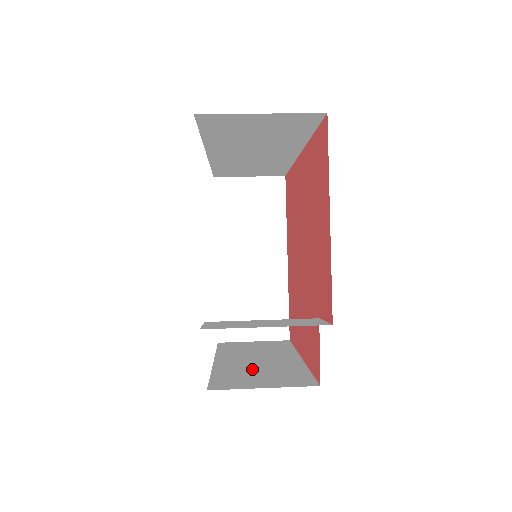
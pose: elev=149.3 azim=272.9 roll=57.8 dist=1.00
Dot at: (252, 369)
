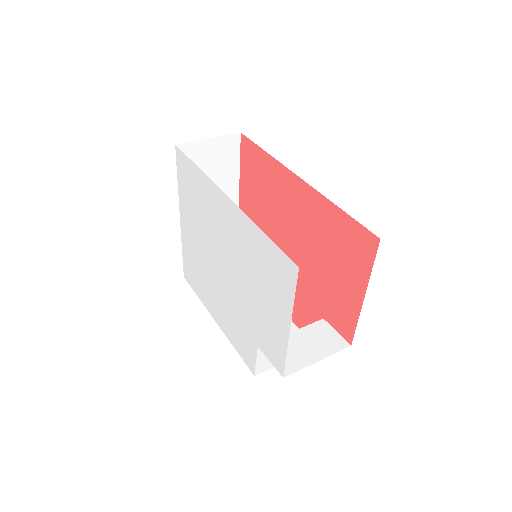
Dot at: occluded
